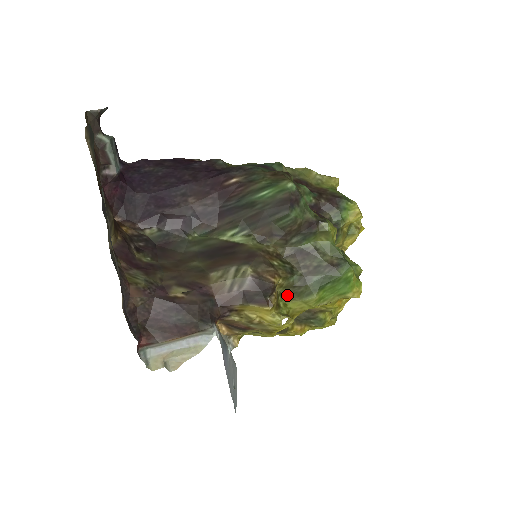
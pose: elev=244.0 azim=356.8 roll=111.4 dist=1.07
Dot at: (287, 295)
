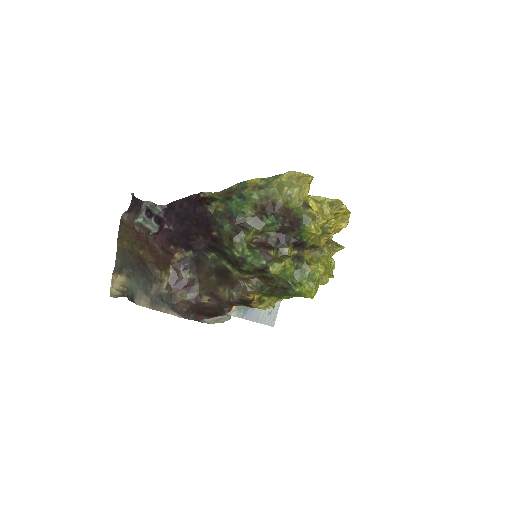
Dot at: (267, 295)
